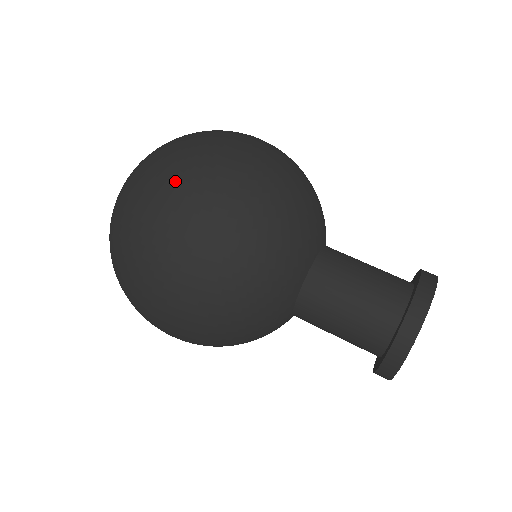
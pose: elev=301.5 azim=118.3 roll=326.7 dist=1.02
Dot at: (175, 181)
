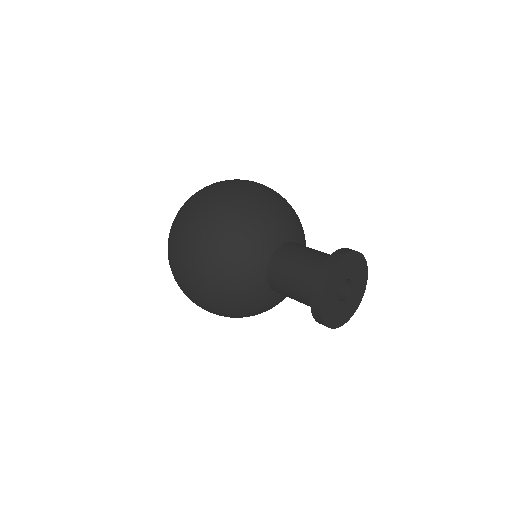
Dot at: (193, 204)
